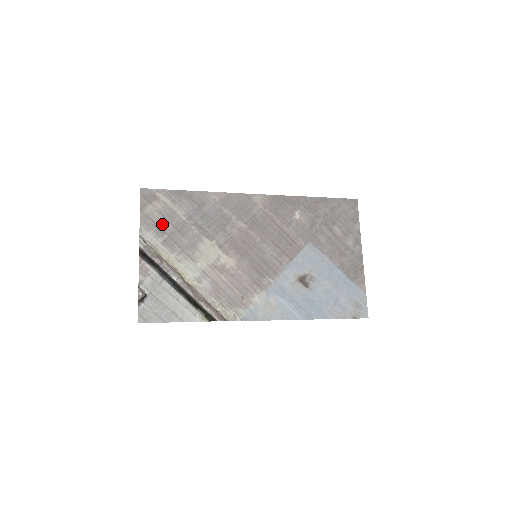
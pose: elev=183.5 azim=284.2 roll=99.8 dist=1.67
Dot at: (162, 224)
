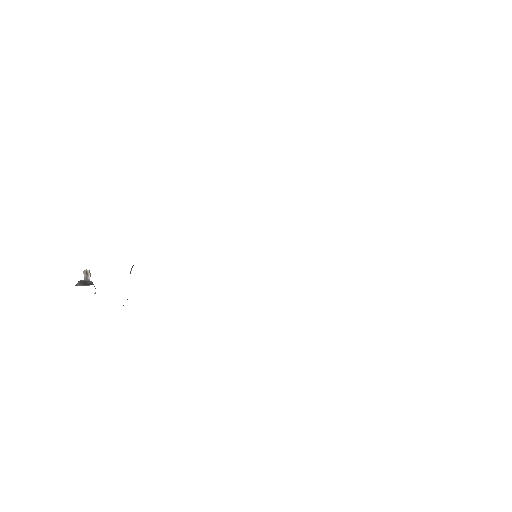
Dot at: occluded
